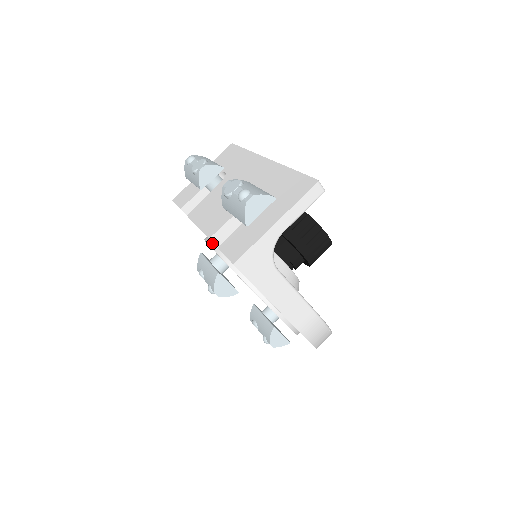
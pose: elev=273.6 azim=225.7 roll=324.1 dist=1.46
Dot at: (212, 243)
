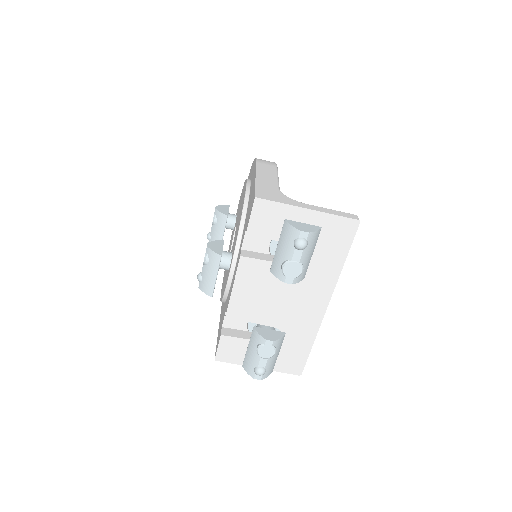
Dot at: (233, 276)
